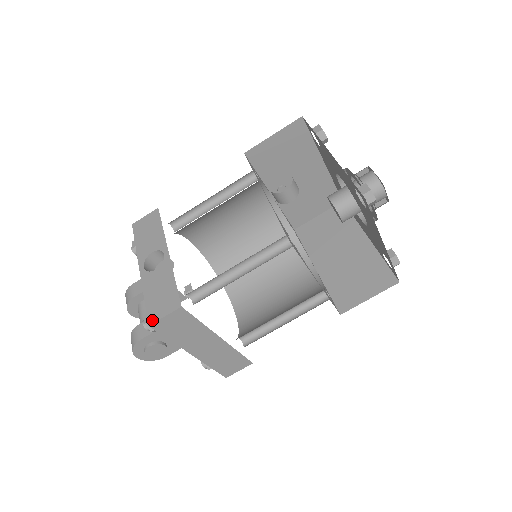
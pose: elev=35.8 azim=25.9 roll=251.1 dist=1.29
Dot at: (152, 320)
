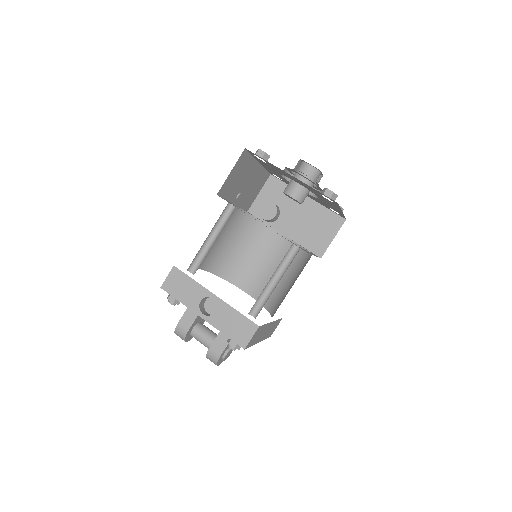
Dot at: (244, 345)
